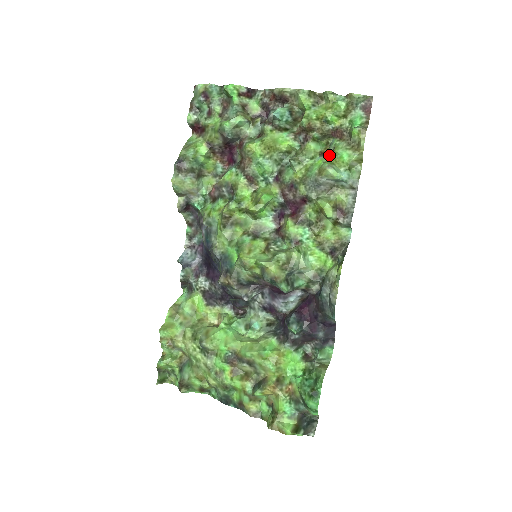
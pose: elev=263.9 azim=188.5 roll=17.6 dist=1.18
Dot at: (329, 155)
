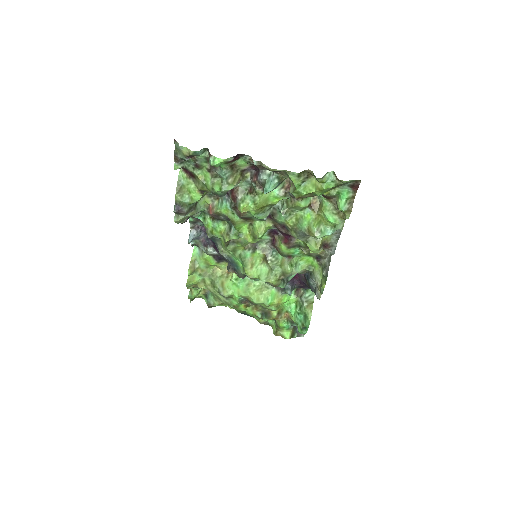
Dot at: (317, 209)
